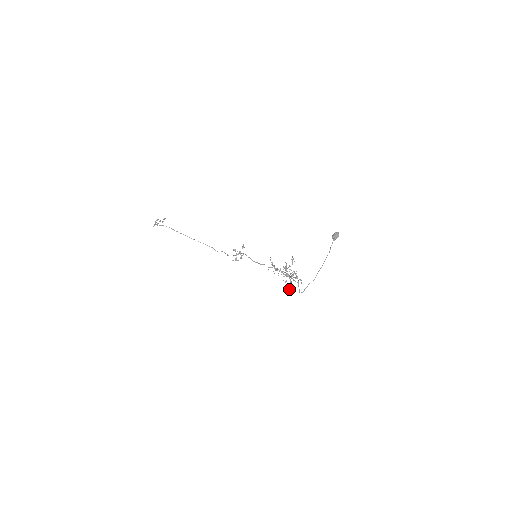
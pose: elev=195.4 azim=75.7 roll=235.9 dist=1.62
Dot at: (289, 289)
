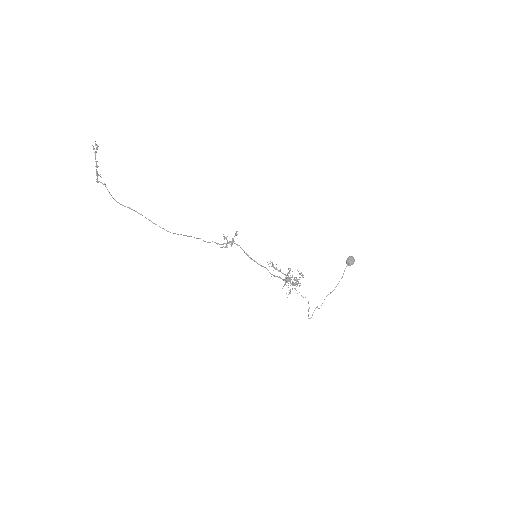
Dot at: occluded
